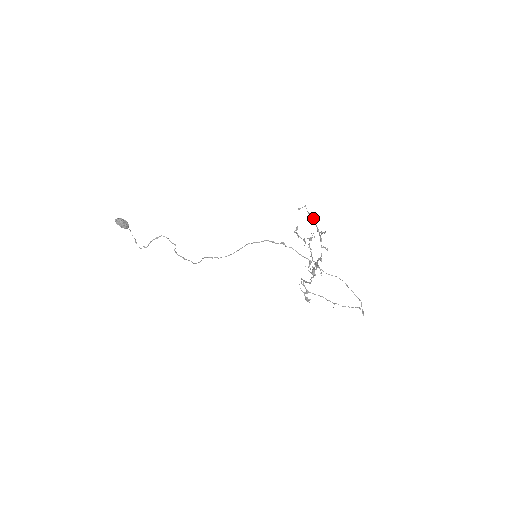
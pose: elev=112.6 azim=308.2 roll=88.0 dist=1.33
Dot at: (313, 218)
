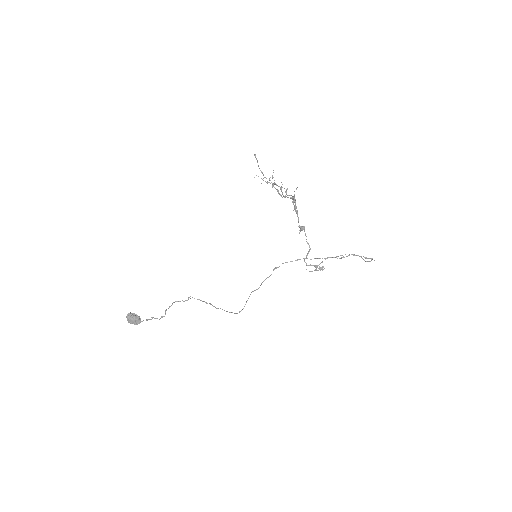
Dot at: (268, 182)
